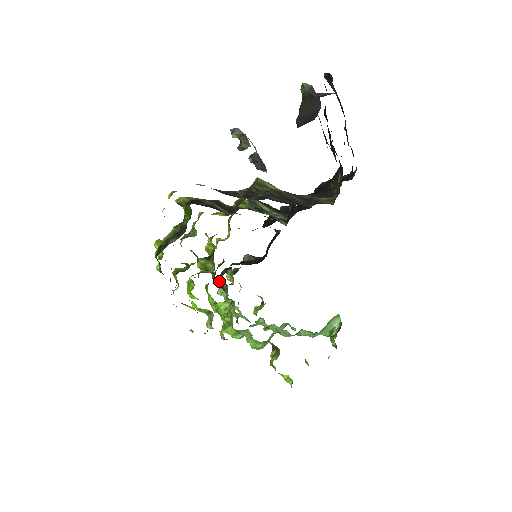
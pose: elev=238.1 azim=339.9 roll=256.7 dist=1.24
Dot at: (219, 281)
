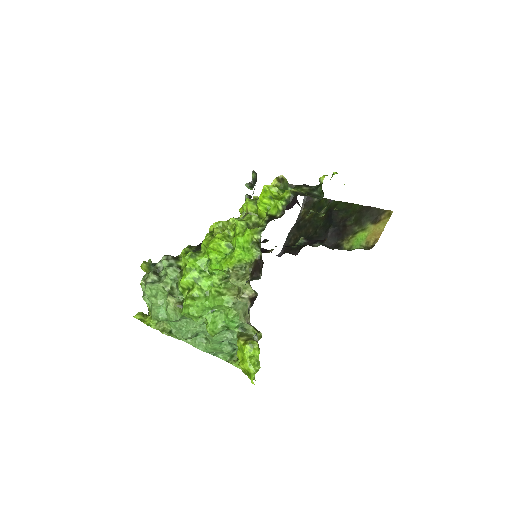
Dot at: (173, 260)
